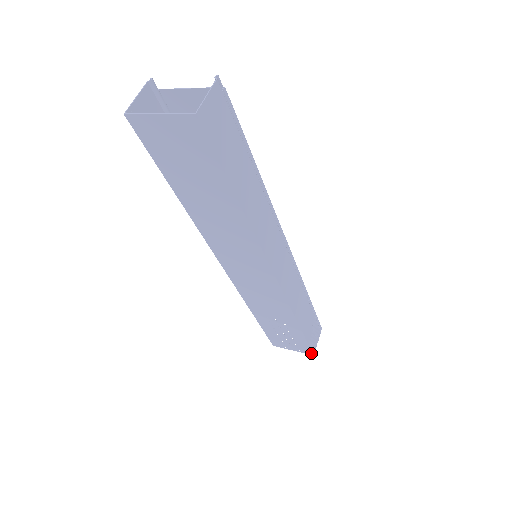
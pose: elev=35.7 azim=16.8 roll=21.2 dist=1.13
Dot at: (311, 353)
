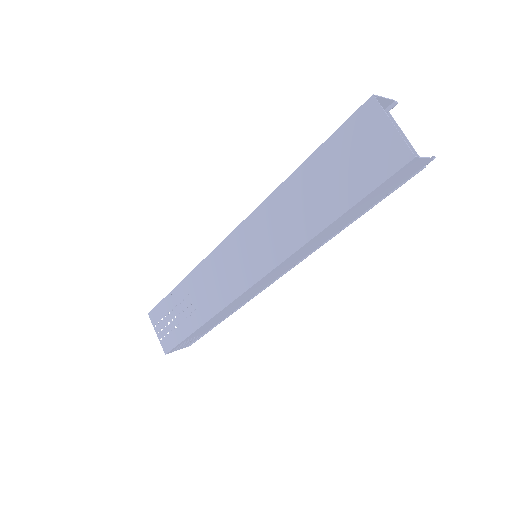
Dot at: (167, 351)
